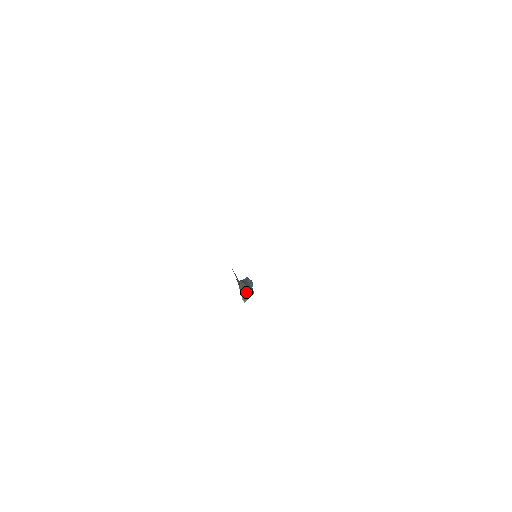
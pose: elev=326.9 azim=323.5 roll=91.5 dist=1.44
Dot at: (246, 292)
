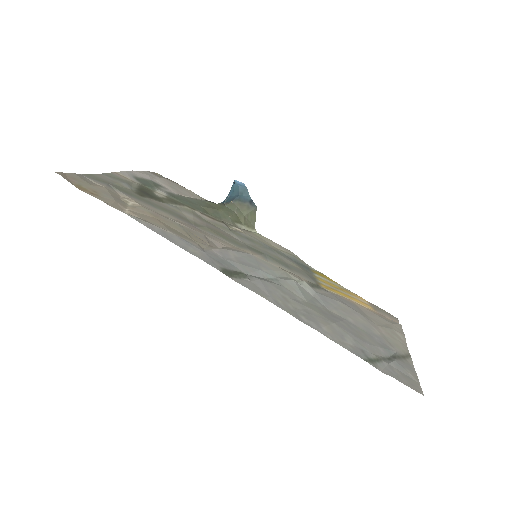
Dot at: (249, 216)
